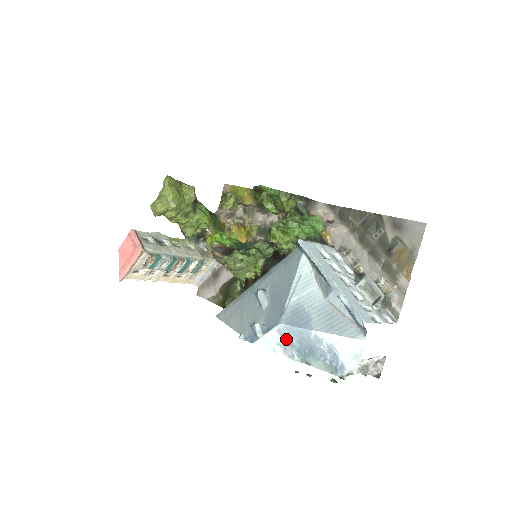
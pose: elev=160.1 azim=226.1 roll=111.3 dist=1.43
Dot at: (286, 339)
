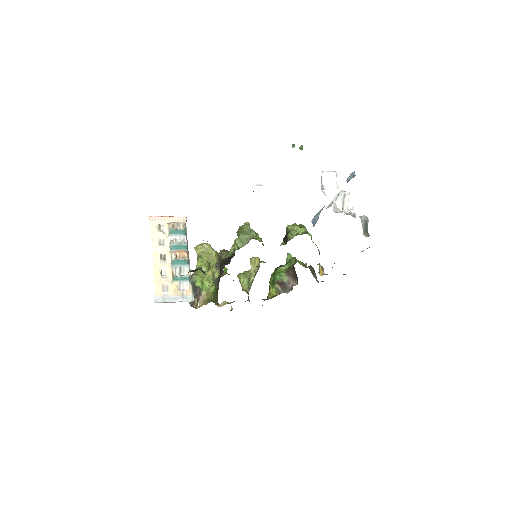
Dot at: occluded
